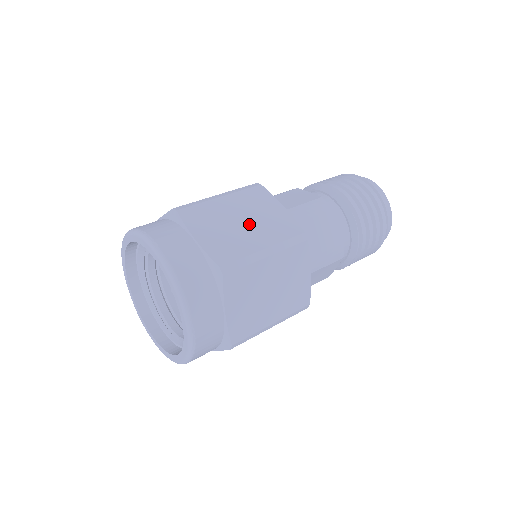
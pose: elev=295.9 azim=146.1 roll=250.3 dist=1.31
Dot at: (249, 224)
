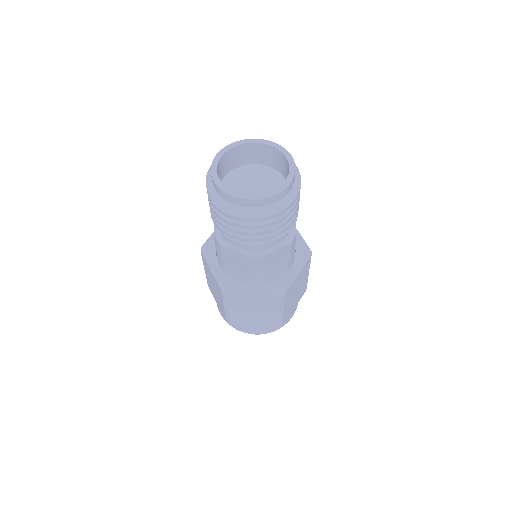
Dot at: (257, 310)
